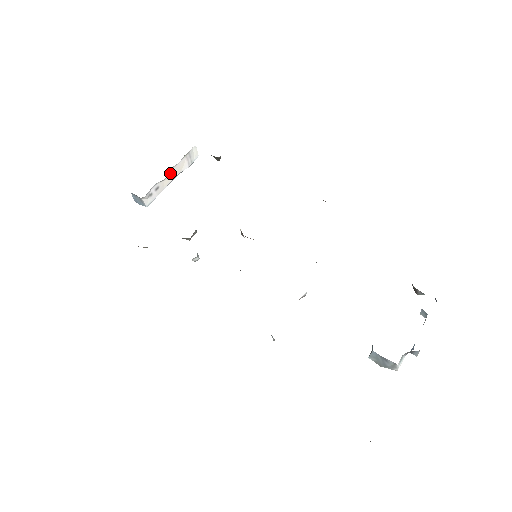
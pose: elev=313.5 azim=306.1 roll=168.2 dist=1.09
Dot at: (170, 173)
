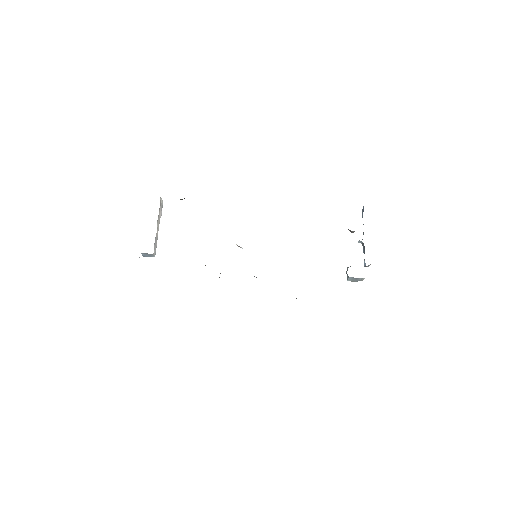
Dot at: (157, 225)
